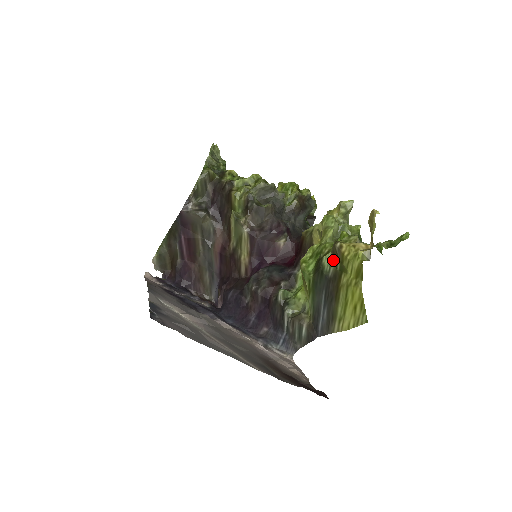
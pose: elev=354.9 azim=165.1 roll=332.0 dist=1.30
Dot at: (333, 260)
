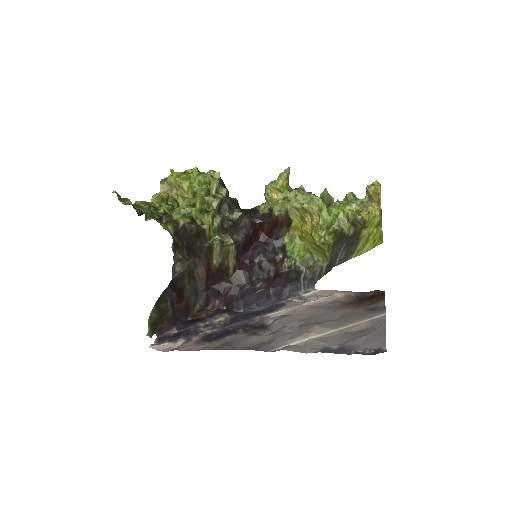
Dot at: (352, 226)
